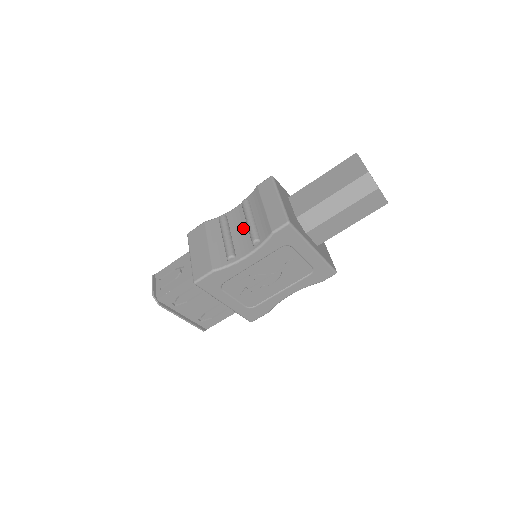
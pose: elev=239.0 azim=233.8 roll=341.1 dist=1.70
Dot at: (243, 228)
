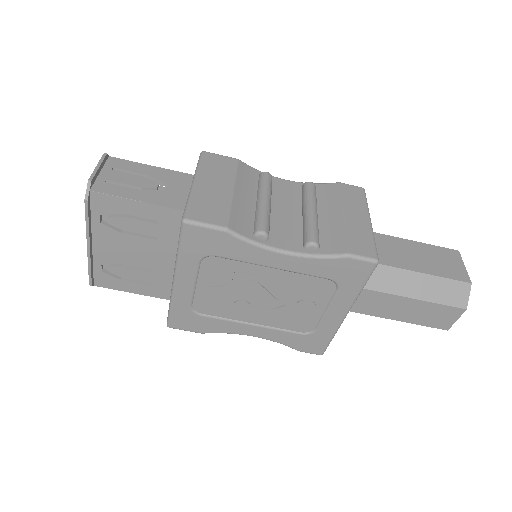
Dot at: (293, 213)
